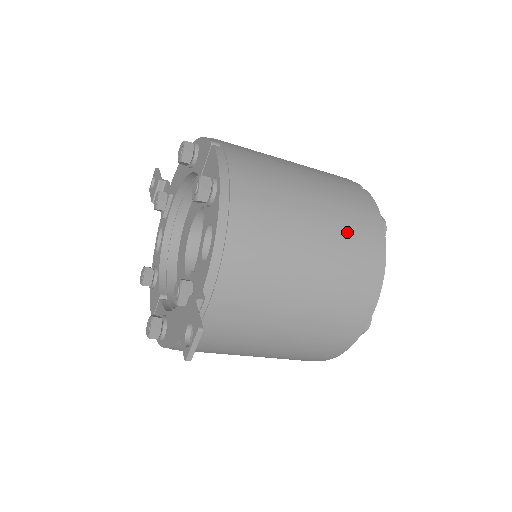
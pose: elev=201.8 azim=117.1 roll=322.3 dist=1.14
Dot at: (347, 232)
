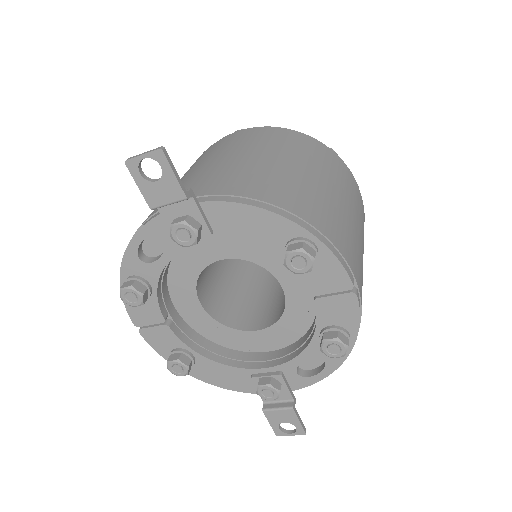
Dot at: occluded
